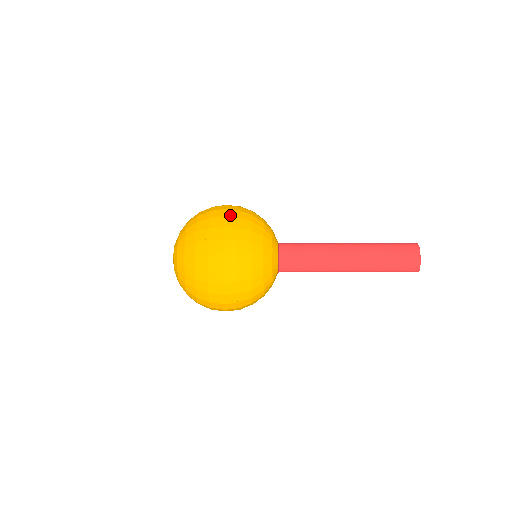
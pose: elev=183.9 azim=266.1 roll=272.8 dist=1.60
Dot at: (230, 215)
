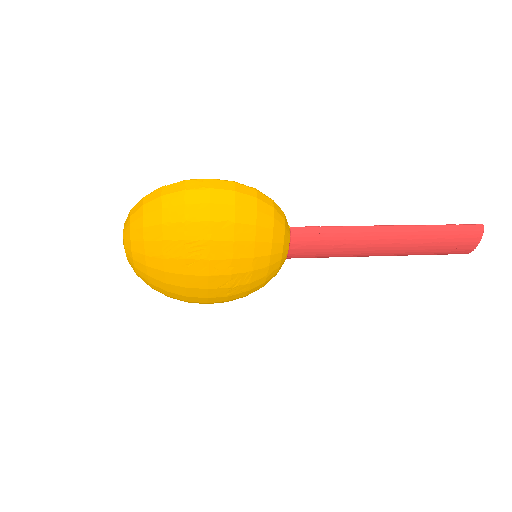
Dot at: (220, 218)
